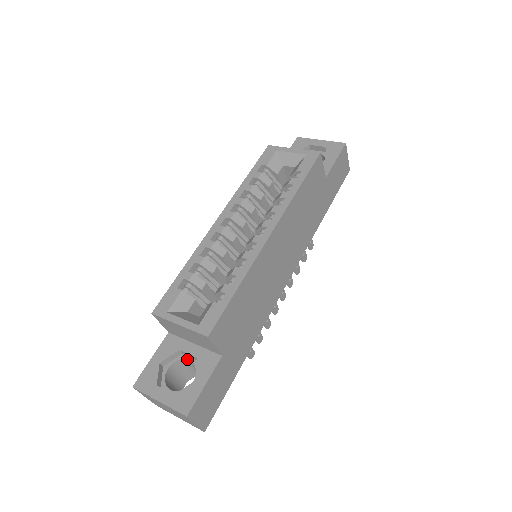
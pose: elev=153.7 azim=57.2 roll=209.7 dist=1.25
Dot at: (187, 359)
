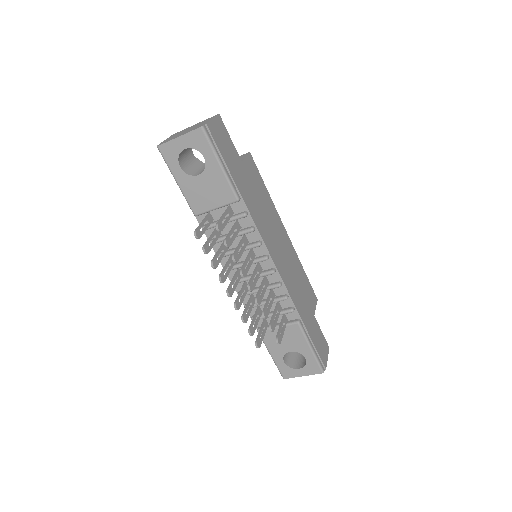
Dot at: occluded
